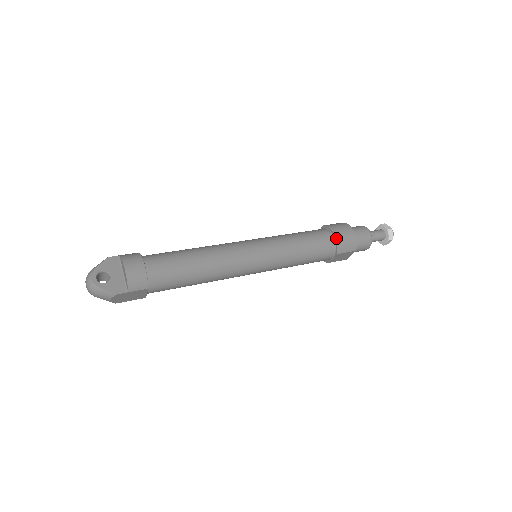
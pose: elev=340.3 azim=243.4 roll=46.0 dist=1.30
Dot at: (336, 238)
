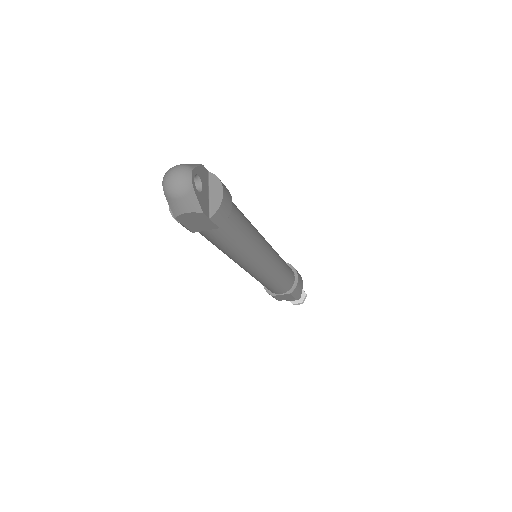
Dot at: (298, 280)
